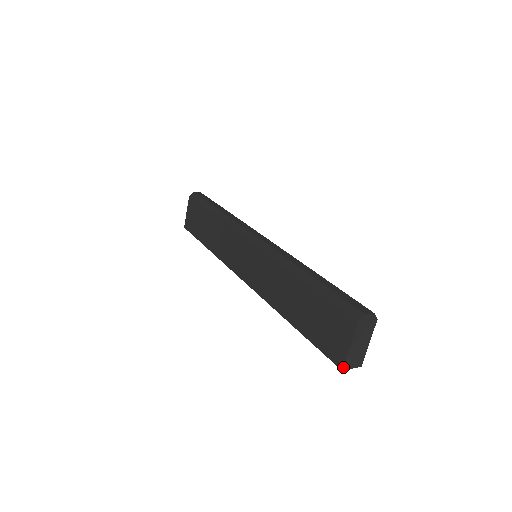
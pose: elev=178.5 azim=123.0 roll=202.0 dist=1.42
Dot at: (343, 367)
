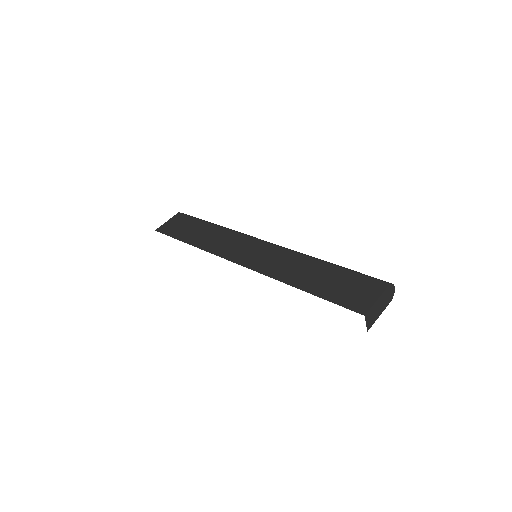
Dot at: (366, 313)
